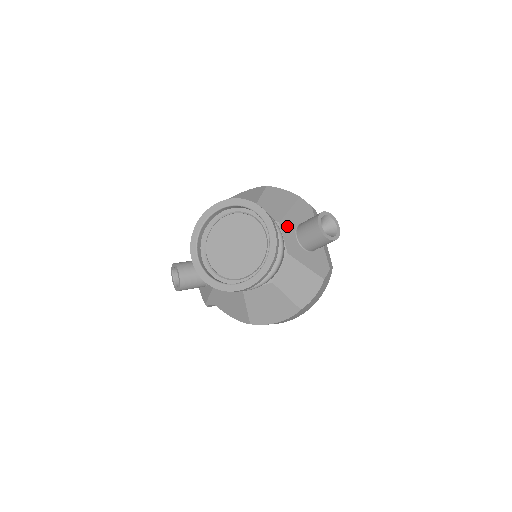
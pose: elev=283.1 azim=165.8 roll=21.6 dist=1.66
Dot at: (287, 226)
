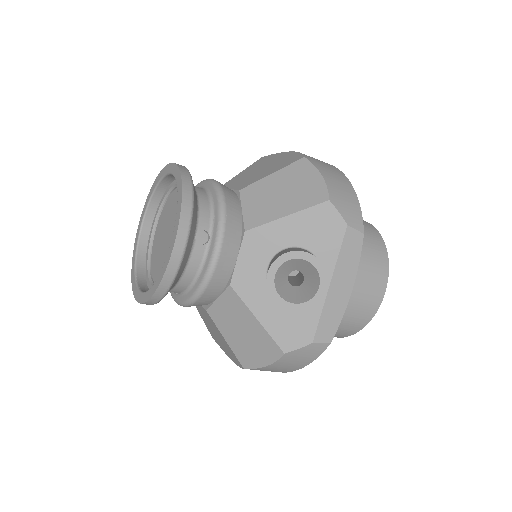
Dot at: (260, 242)
